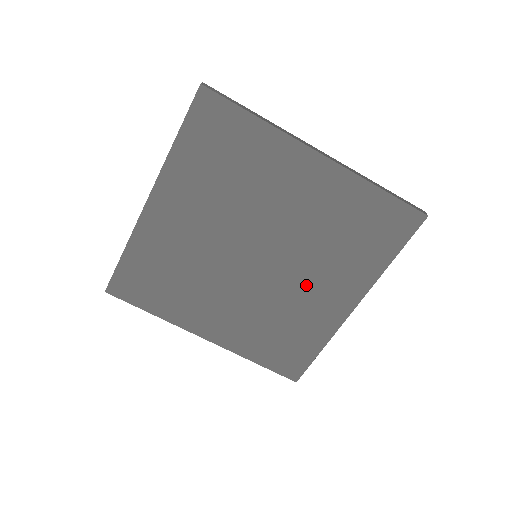
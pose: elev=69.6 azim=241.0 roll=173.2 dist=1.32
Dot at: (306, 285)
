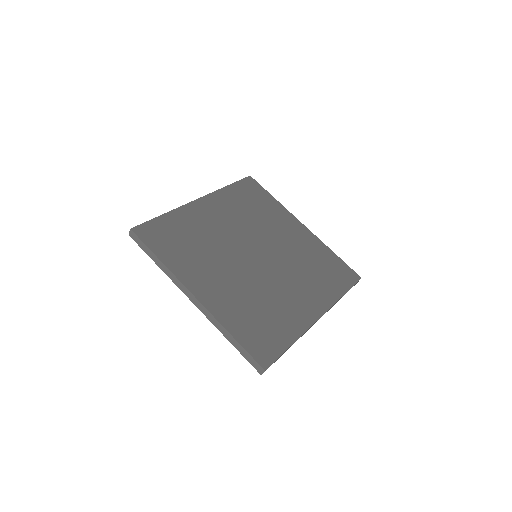
Dot at: (287, 287)
